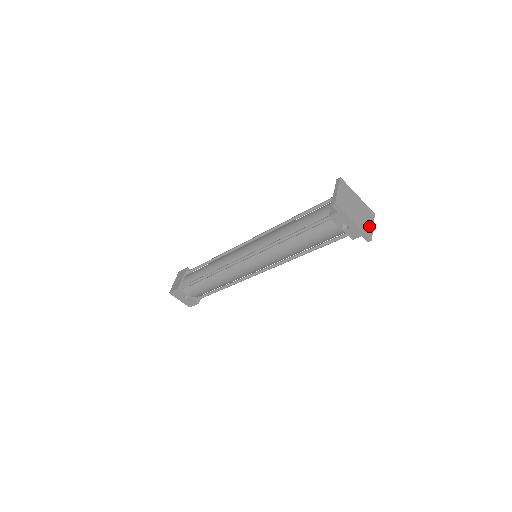
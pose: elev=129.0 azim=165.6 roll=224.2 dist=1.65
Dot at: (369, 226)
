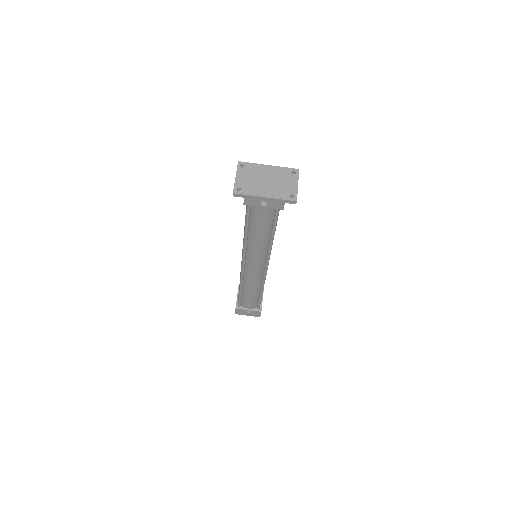
Dot at: (291, 188)
